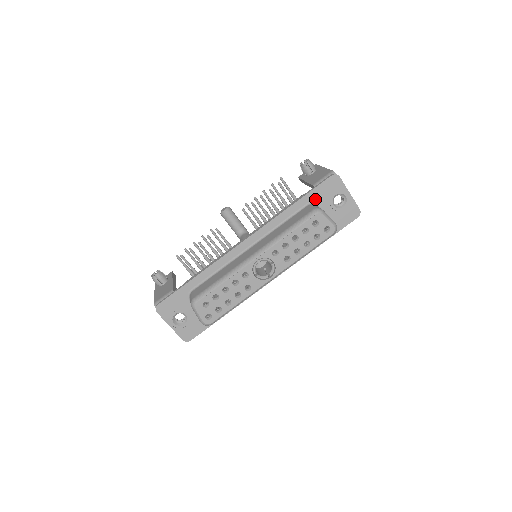
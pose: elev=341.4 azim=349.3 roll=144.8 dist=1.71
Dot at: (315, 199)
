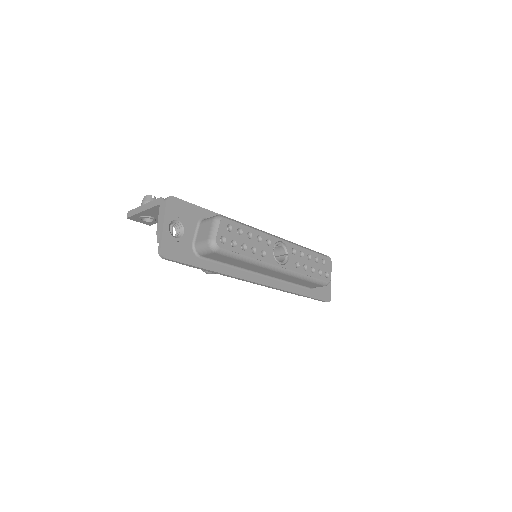
Dot at: occluded
